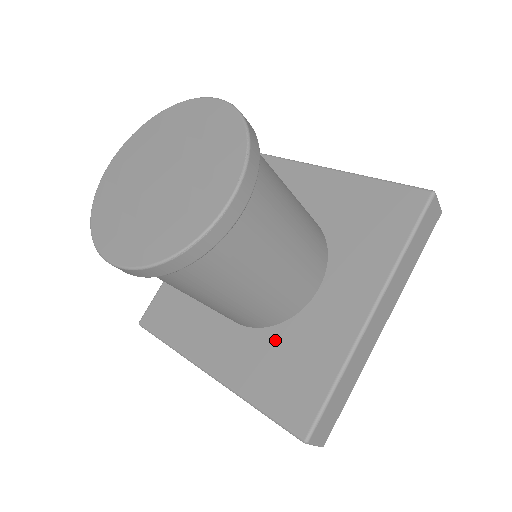
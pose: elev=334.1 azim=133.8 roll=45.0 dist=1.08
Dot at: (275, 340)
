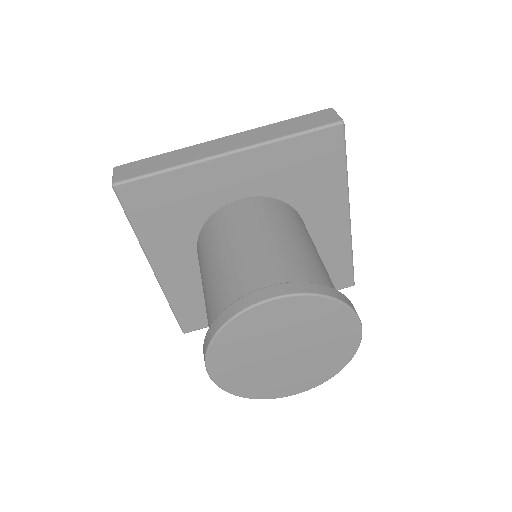
Dot at: occluded
